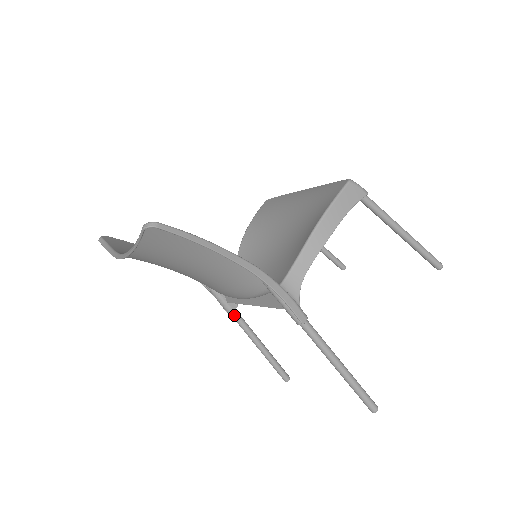
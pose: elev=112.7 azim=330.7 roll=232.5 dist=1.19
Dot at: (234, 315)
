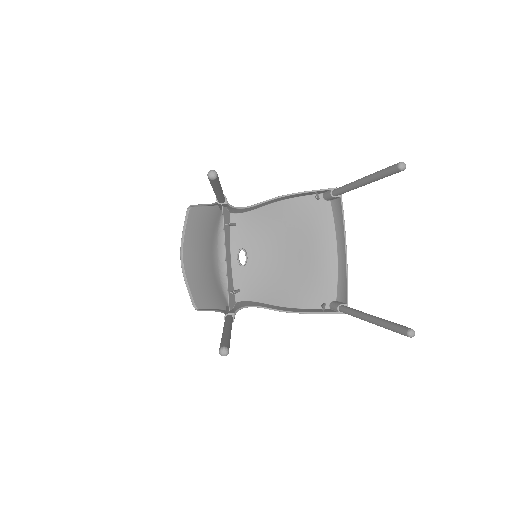
Dot at: (226, 317)
